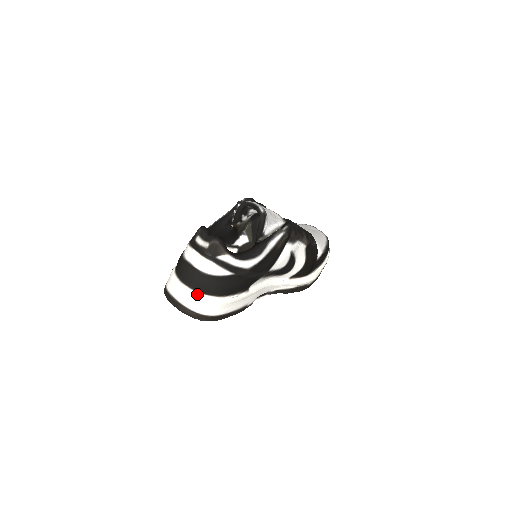
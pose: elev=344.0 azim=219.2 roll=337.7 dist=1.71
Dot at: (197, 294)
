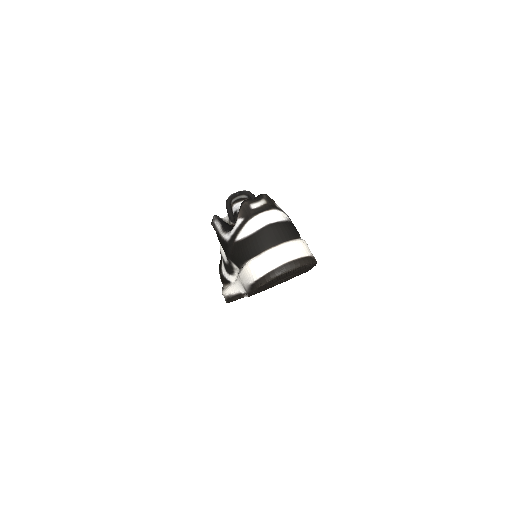
Dot at: (295, 241)
